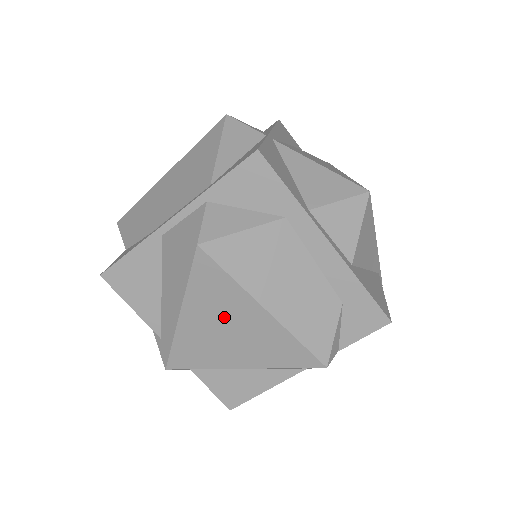
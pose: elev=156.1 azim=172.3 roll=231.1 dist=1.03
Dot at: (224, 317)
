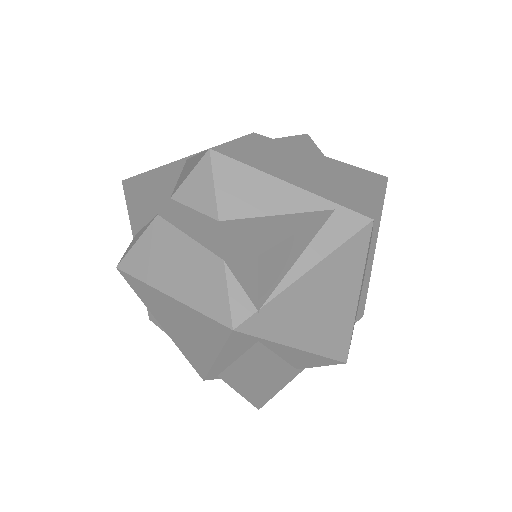
Dot at: (169, 315)
